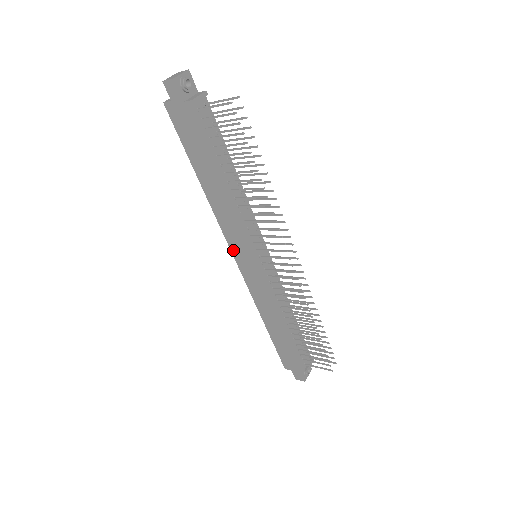
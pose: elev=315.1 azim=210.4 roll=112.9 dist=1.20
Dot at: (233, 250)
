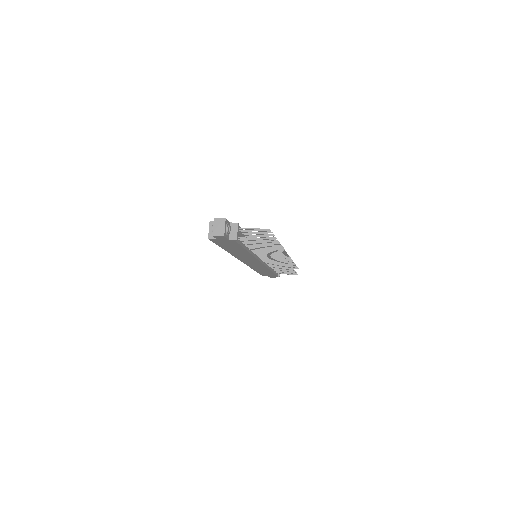
Dot at: occluded
